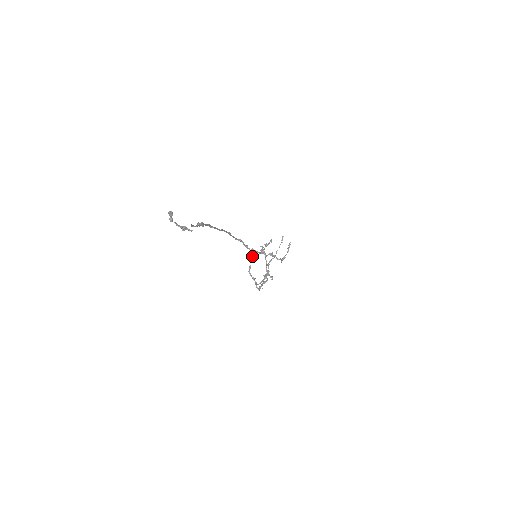
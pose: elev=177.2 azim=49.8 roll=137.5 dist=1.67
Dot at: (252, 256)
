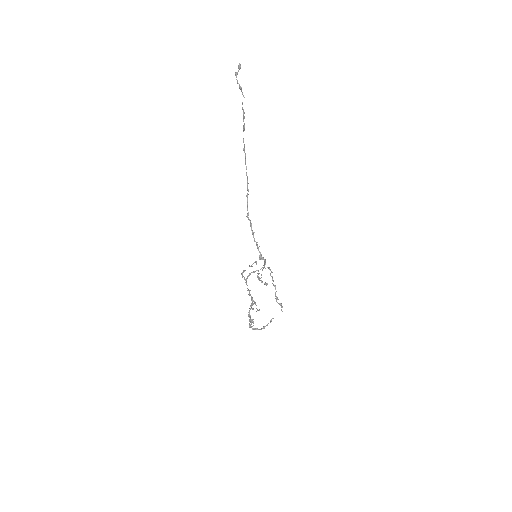
Dot at: (249, 265)
